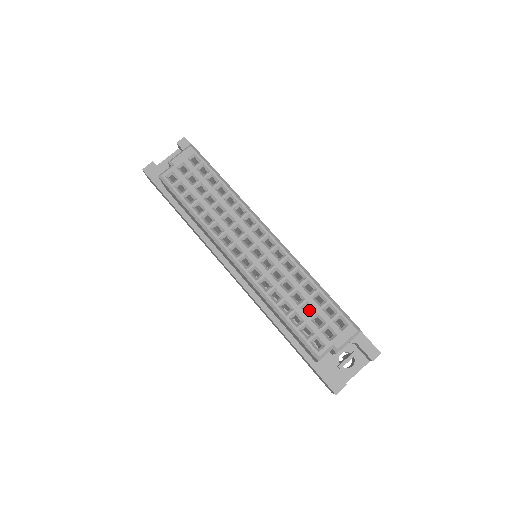
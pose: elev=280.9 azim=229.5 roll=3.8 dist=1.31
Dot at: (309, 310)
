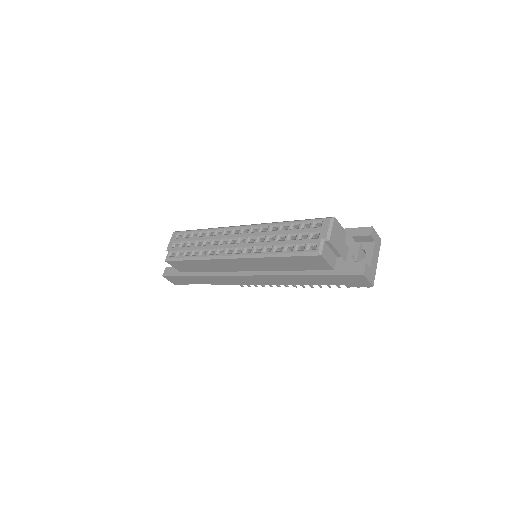
Dot at: occluded
